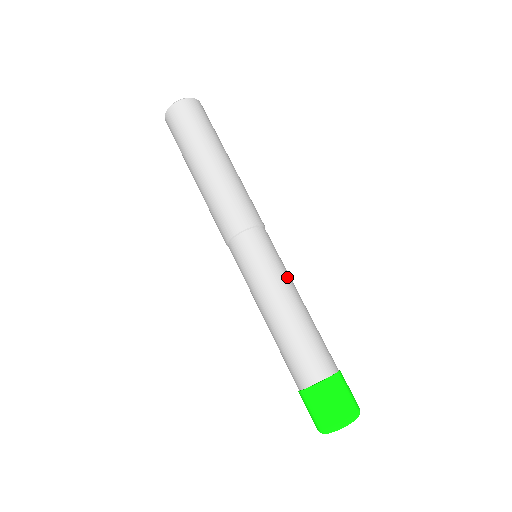
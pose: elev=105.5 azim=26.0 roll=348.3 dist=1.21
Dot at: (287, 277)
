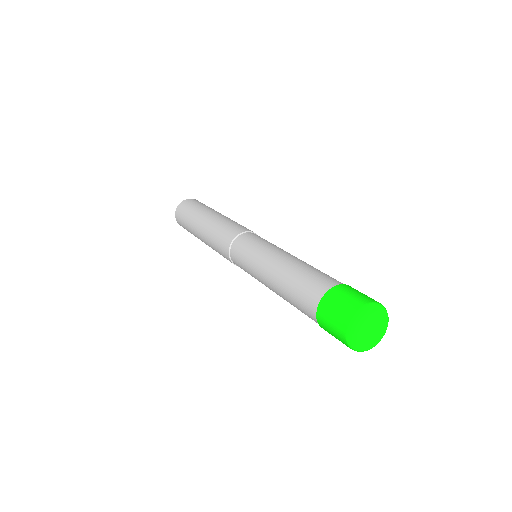
Dot at: (280, 249)
